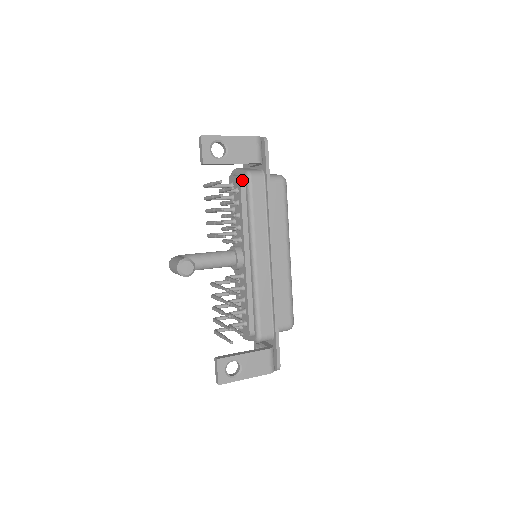
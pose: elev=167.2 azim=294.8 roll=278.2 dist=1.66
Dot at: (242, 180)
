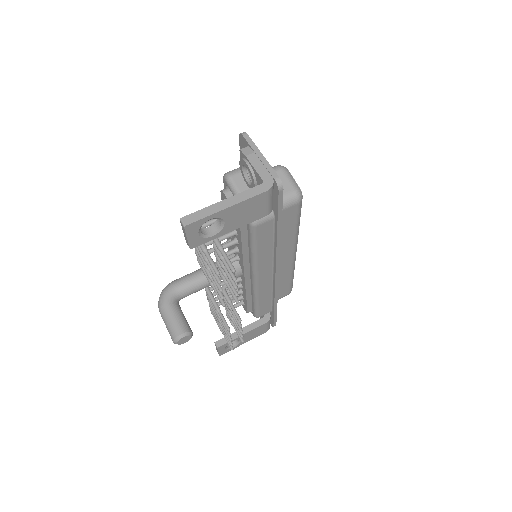
Dot at: occluded
